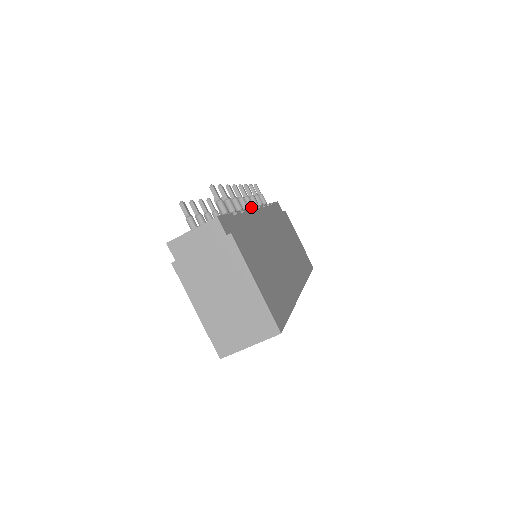
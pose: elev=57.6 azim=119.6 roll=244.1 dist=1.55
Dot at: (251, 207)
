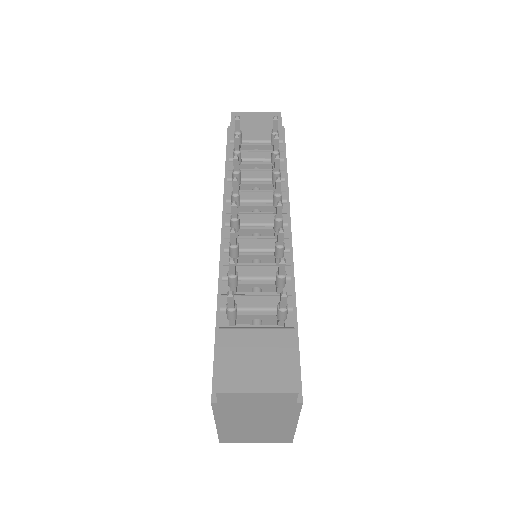
Dot at: occluded
